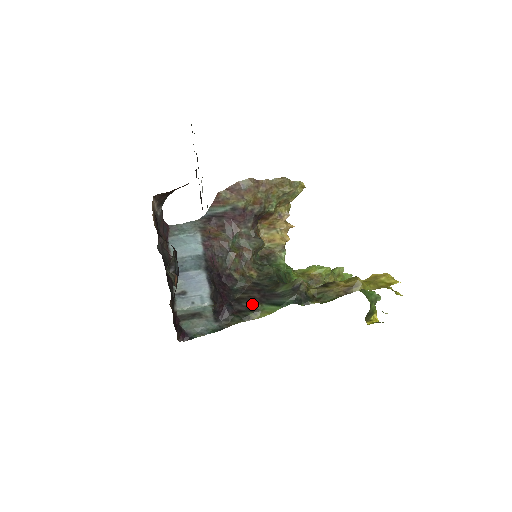
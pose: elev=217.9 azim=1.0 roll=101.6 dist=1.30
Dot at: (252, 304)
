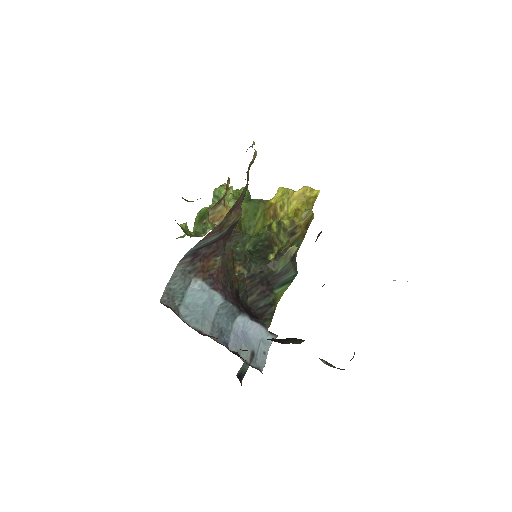
Dot at: (269, 299)
